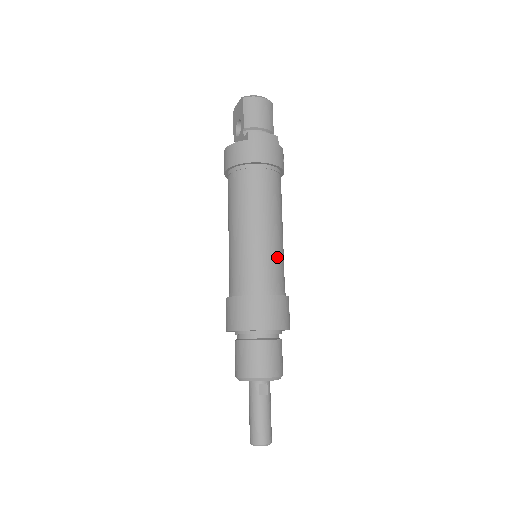
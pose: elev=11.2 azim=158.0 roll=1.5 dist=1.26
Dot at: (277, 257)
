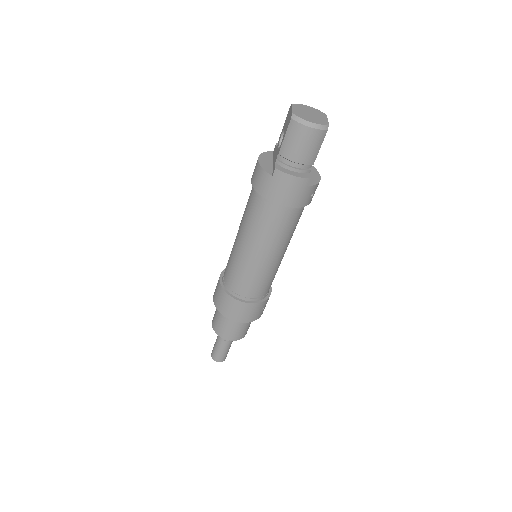
Dot at: (264, 276)
